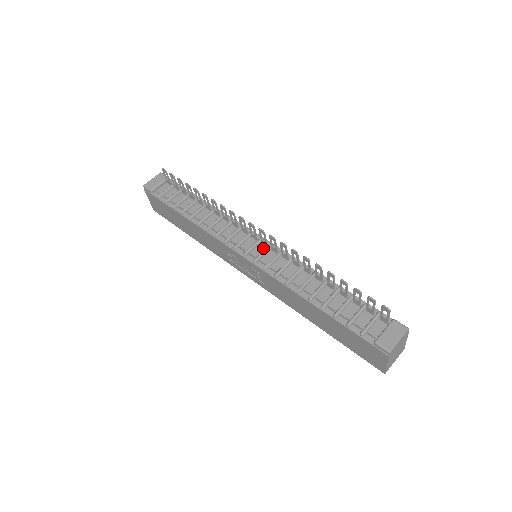
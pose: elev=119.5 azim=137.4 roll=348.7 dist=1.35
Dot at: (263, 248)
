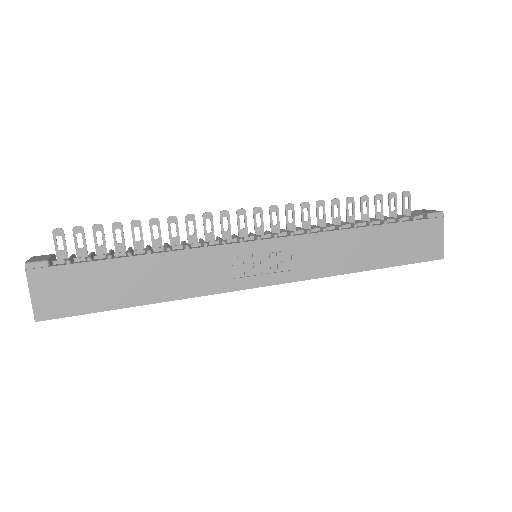
Dot at: occluded
